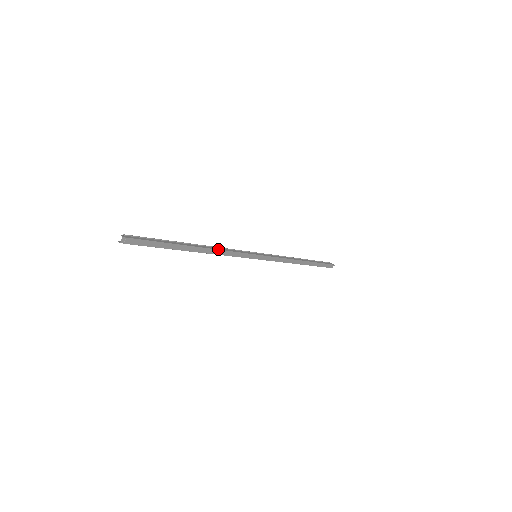
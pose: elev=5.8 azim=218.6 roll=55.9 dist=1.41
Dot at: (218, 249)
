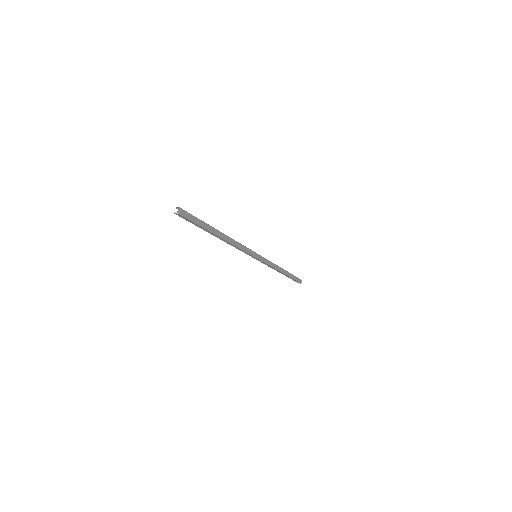
Dot at: (234, 240)
